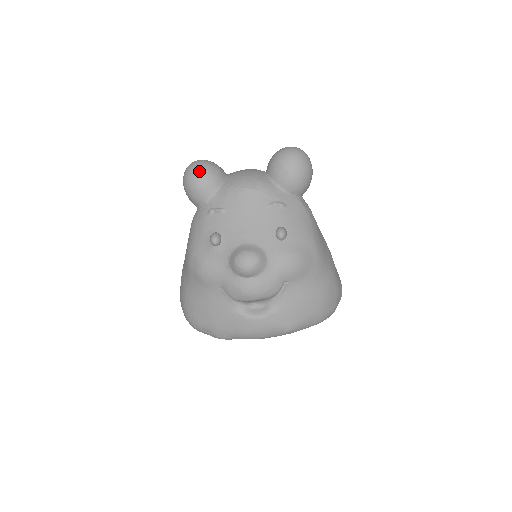
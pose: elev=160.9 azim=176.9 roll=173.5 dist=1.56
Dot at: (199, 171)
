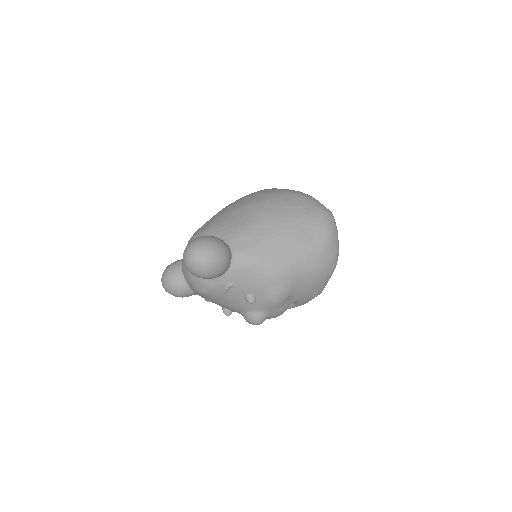
Dot at: (172, 294)
